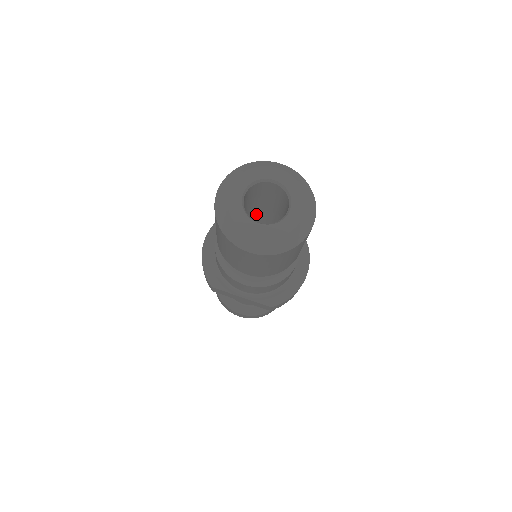
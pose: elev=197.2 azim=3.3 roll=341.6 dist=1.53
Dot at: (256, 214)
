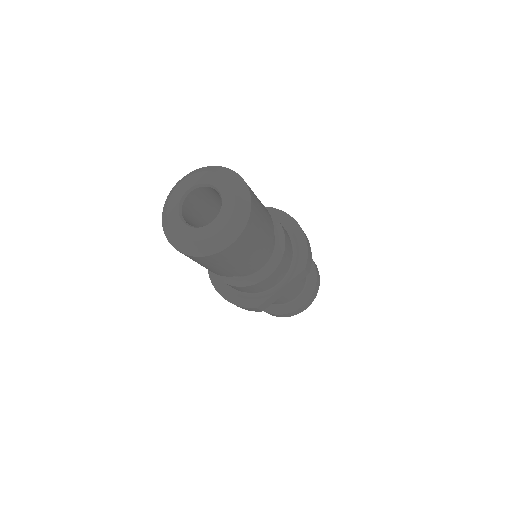
Dot at: occluded
